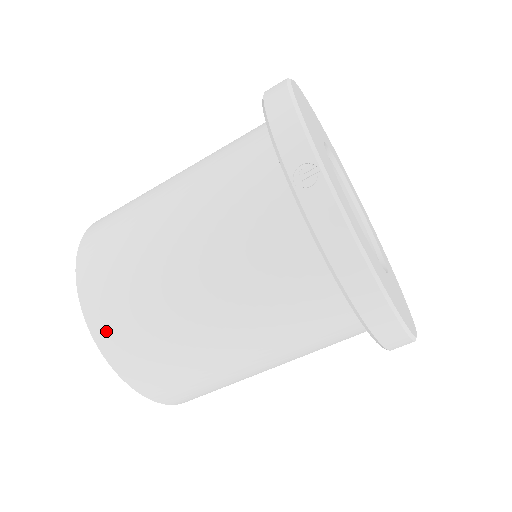
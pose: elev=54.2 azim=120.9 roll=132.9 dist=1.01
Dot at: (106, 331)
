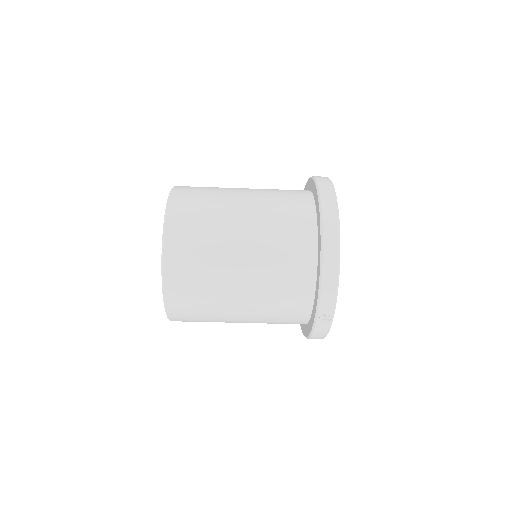
Dot at: (177, 314)
